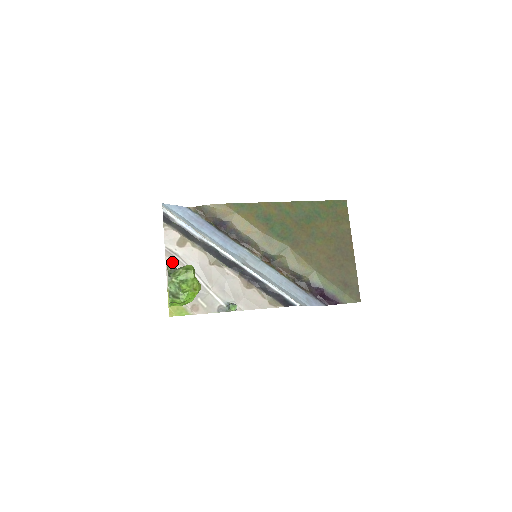
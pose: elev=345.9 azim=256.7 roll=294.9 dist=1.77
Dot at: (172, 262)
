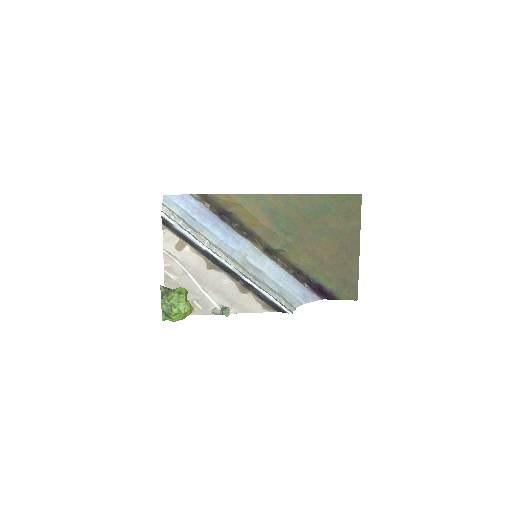
Dot at: (170, 265)
